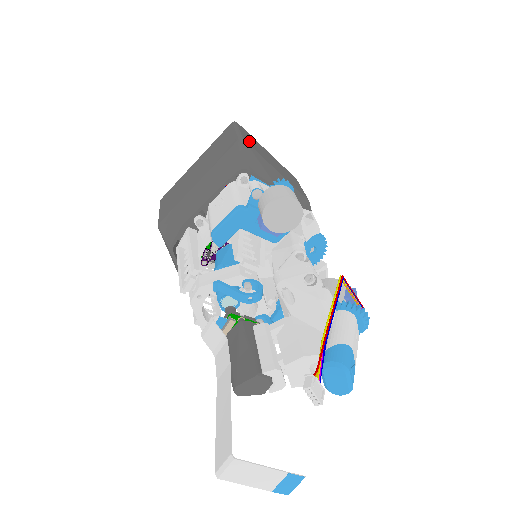
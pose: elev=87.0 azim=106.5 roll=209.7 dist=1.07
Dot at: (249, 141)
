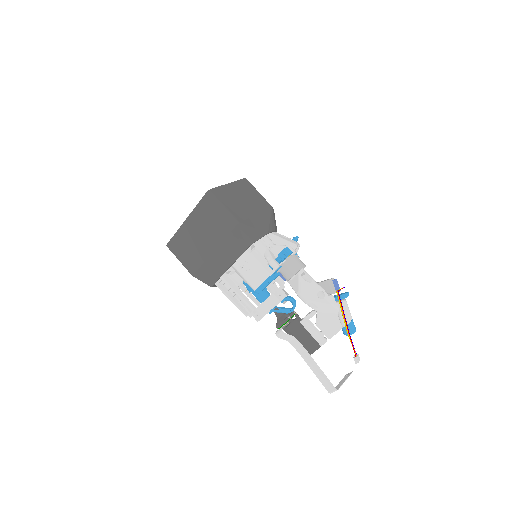
Dot at: (235, 211)
